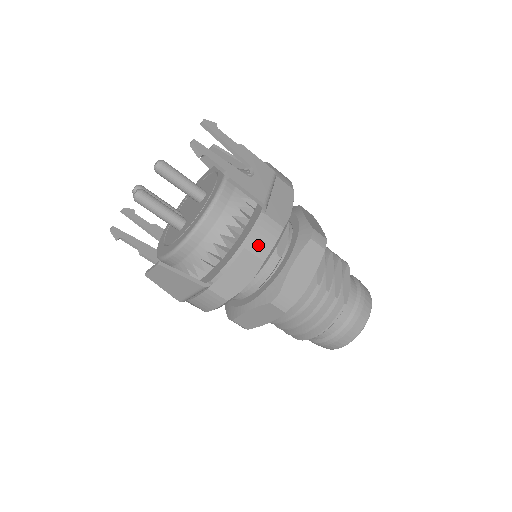
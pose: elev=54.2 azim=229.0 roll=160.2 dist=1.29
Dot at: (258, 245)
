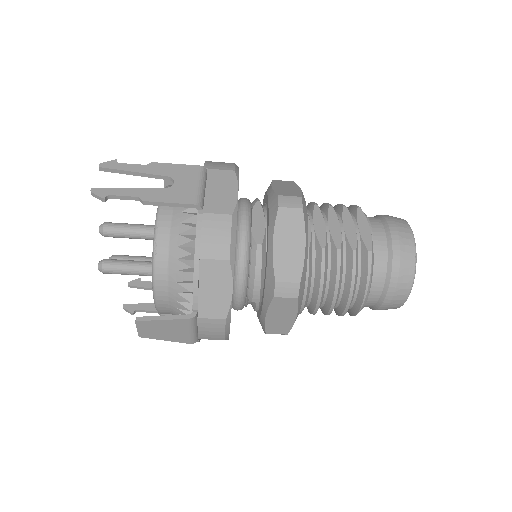
Dot at: (212, 248)
